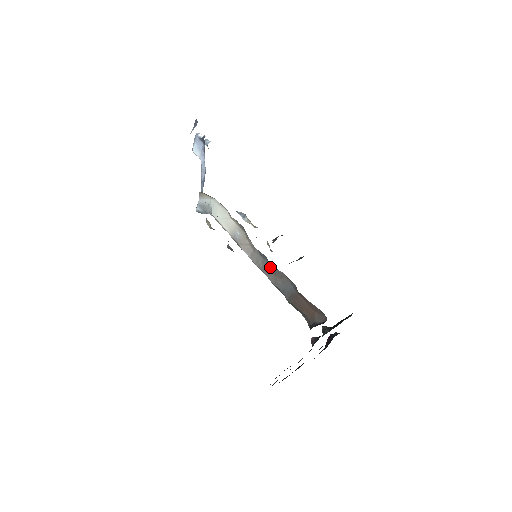
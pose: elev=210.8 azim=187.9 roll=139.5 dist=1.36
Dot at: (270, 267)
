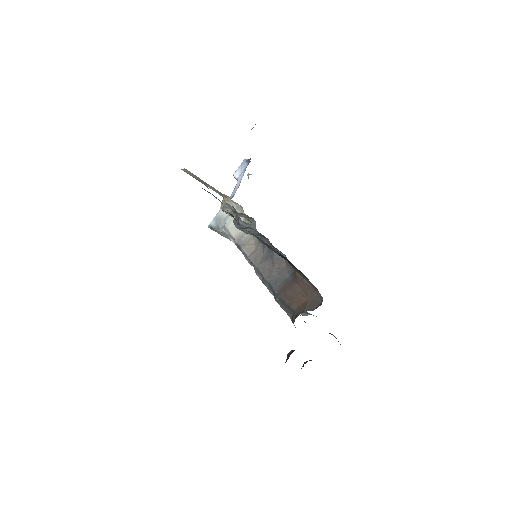
Dot at: (270, 257)
